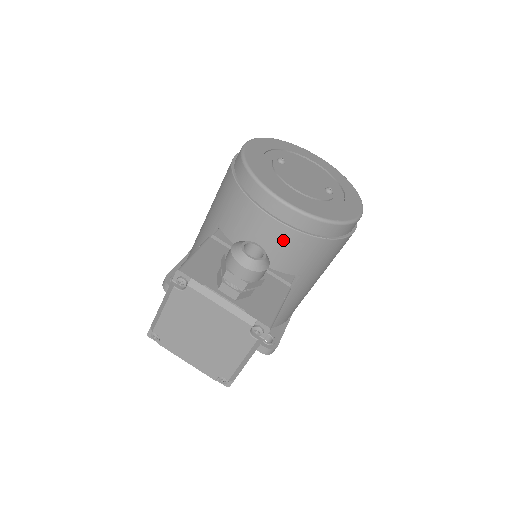
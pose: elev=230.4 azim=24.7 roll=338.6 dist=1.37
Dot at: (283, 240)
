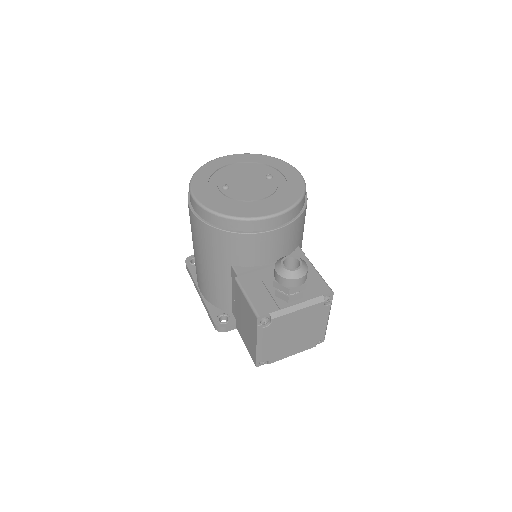
Dot at: (284, 236)
